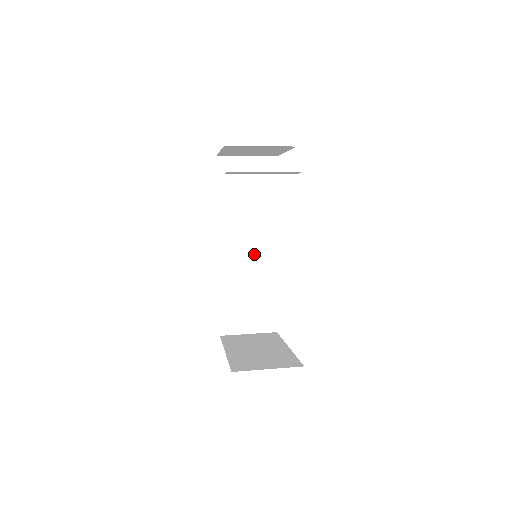
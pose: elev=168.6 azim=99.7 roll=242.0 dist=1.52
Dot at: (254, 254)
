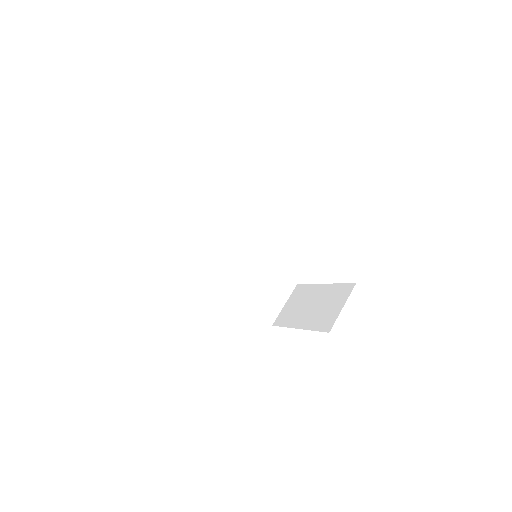
Dot at: (239, 256)
